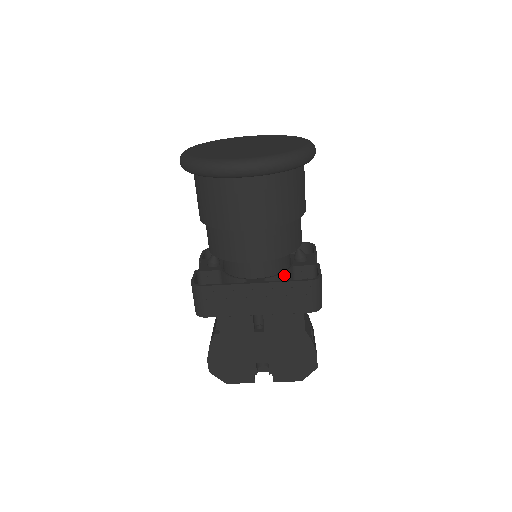
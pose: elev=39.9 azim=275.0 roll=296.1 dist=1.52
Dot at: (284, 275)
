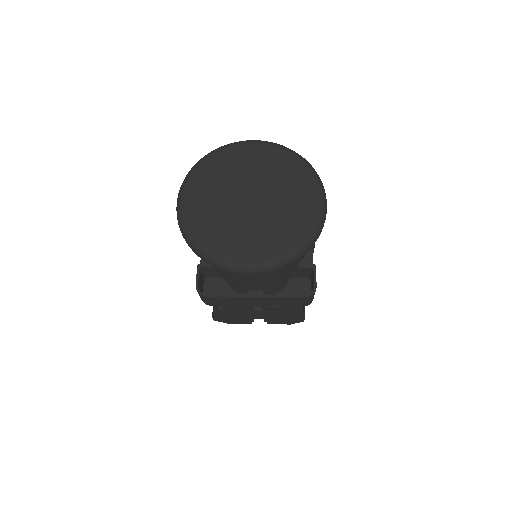
Dot at: occluded
